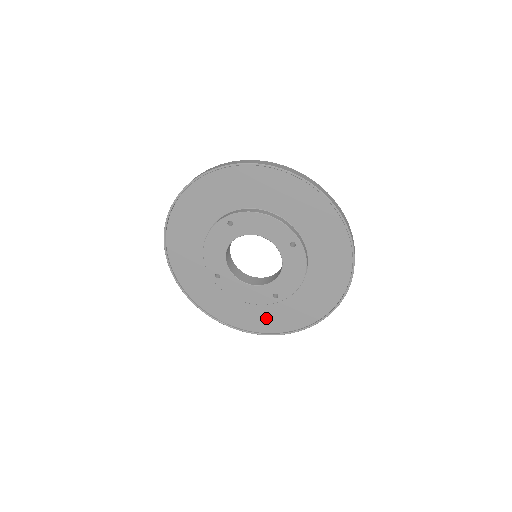
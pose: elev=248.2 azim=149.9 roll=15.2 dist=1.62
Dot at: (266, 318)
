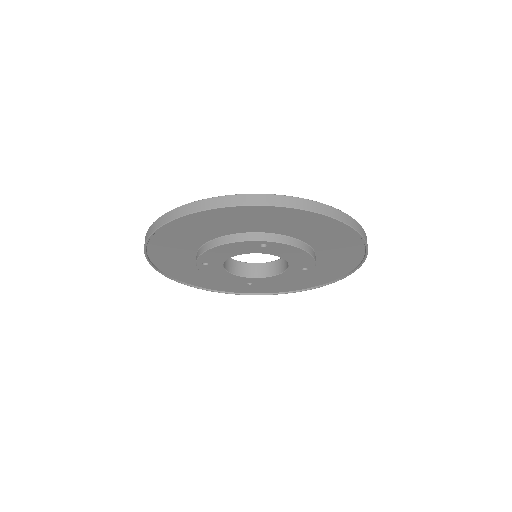
Dot at: (323, 274)
